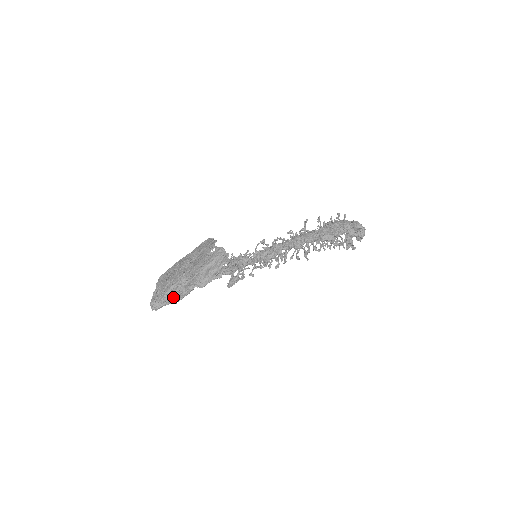
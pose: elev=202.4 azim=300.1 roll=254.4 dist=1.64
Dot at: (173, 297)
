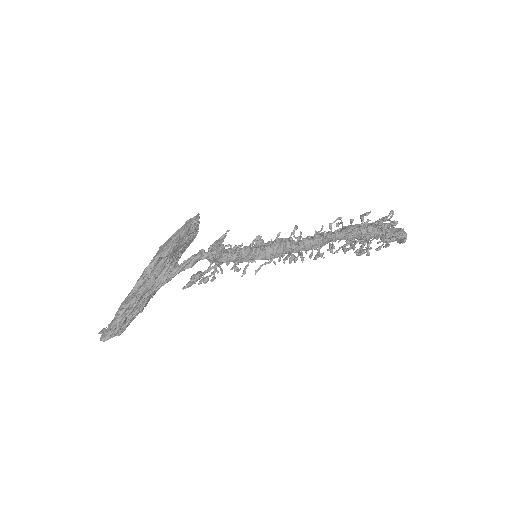
Dot at: (130, 301)
